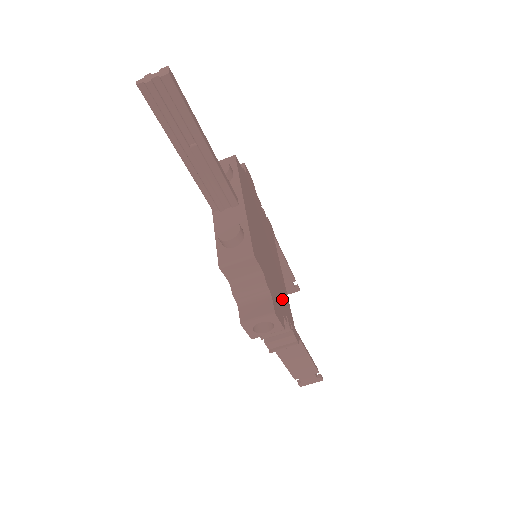
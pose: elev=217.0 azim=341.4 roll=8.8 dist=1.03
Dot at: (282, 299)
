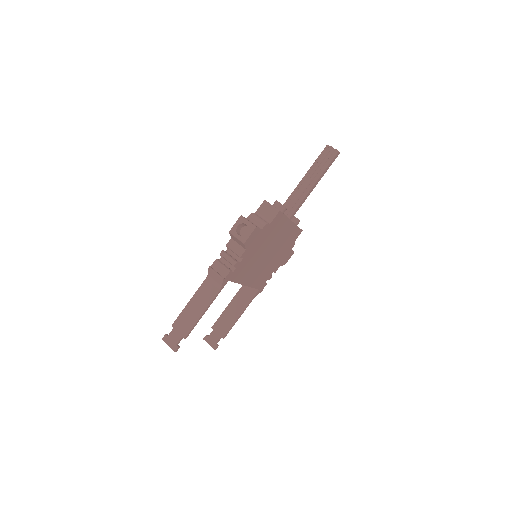
Dot at: (247, 261)
